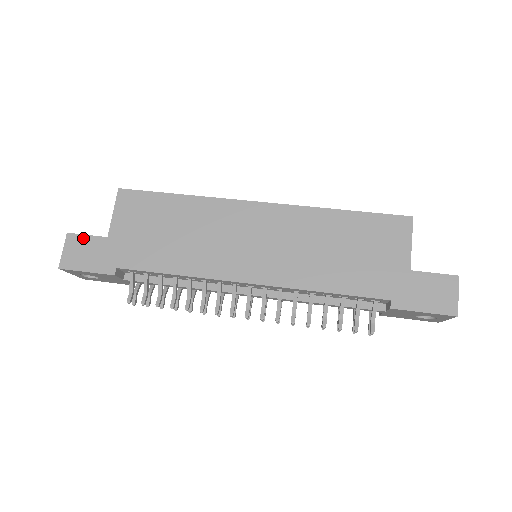
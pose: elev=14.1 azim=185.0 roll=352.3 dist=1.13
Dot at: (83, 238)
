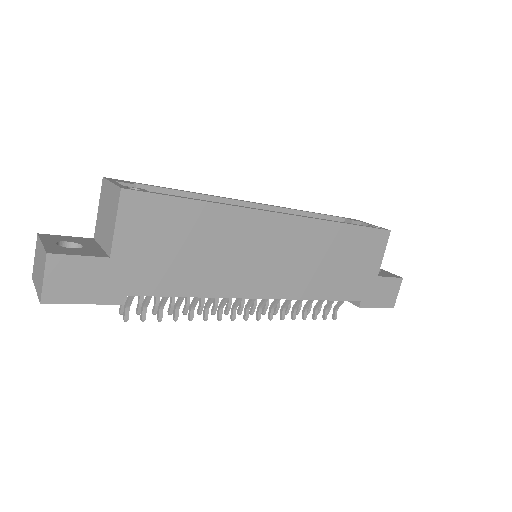
Dot at: (74, 260)
